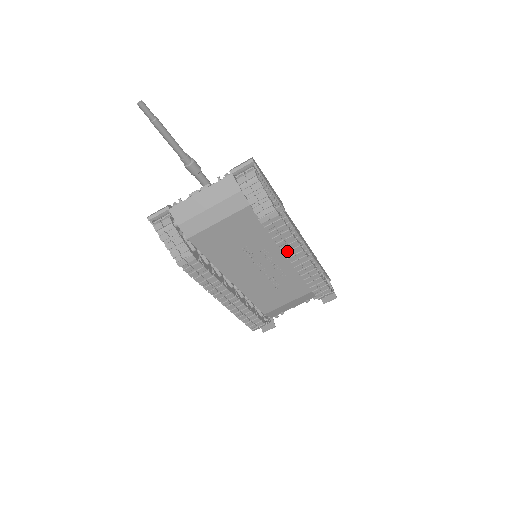
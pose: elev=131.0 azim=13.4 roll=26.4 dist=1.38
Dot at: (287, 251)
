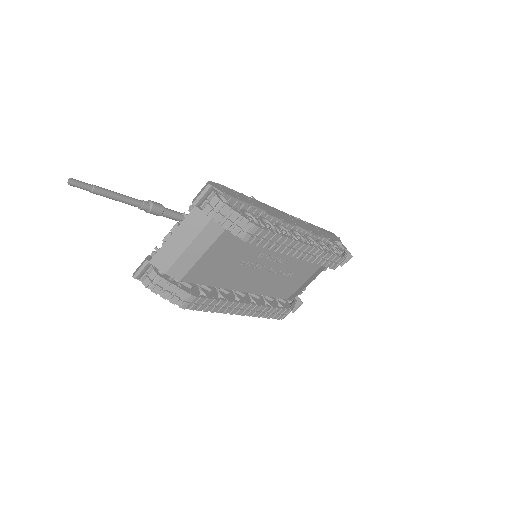
Dot at: (283, 250)
